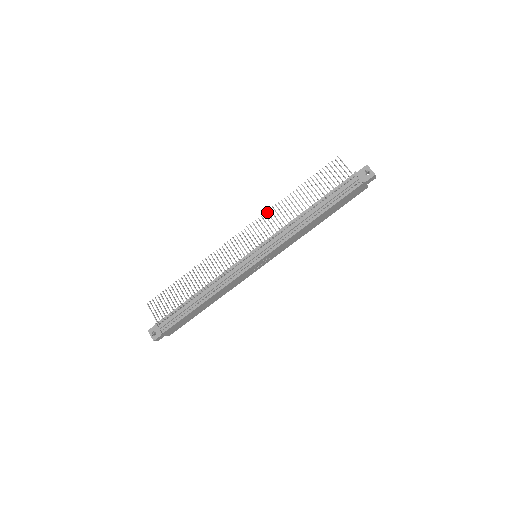
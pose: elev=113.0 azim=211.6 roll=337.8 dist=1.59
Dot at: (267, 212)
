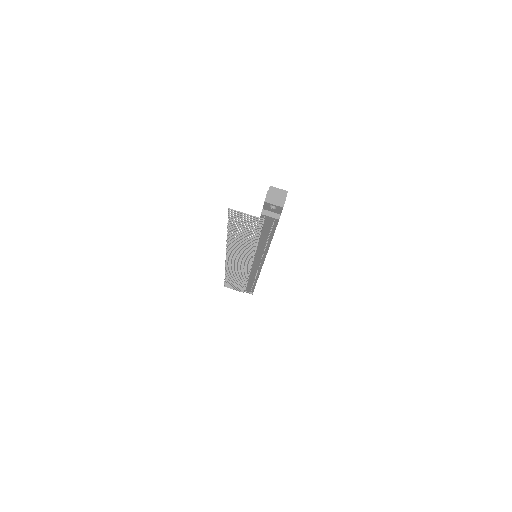
Dot at: (227, 248)
